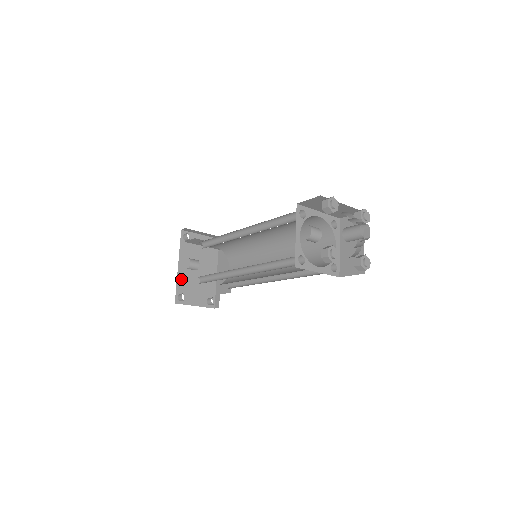
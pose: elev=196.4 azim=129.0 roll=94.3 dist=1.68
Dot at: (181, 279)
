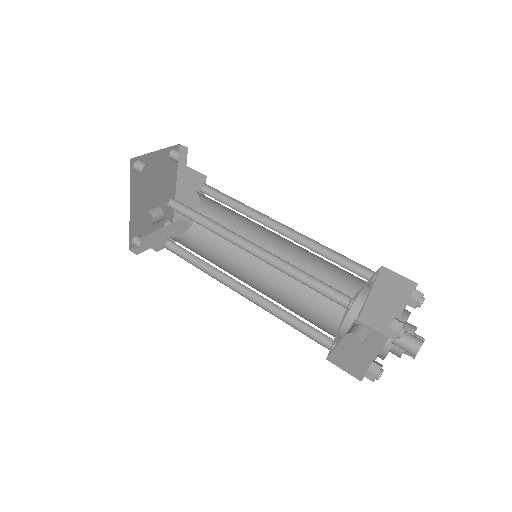
Dot at: (134, 220)
